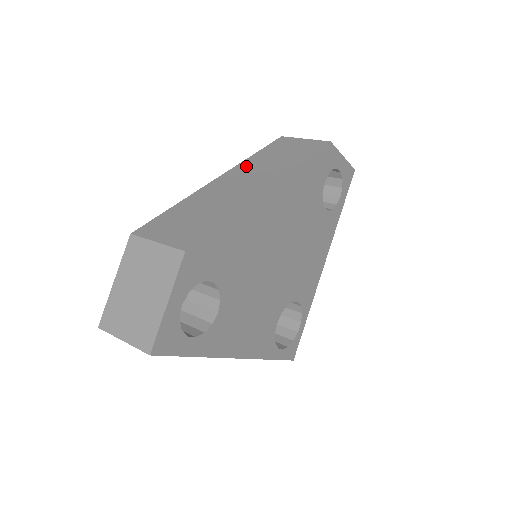
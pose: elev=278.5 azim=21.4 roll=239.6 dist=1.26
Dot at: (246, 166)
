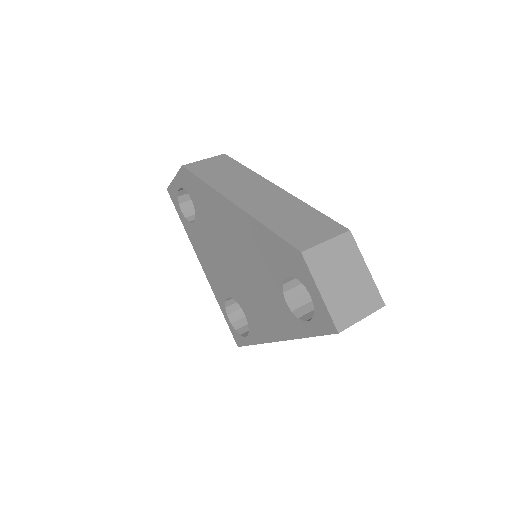
Dot at: (226, 188)
